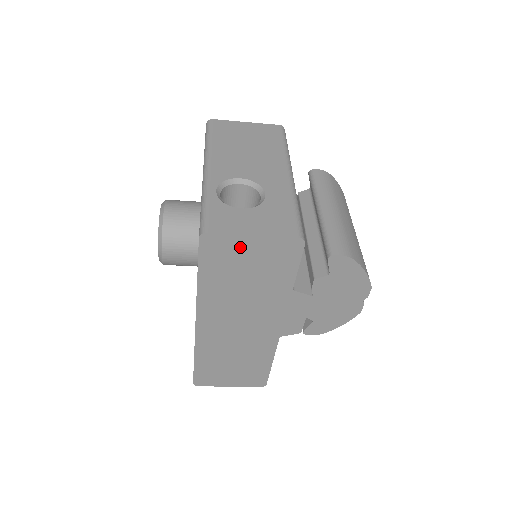
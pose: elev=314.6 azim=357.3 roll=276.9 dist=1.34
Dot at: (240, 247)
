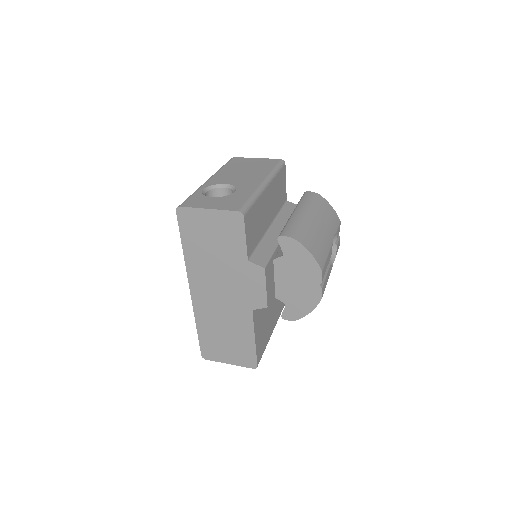
Dot at: (202, 219)
